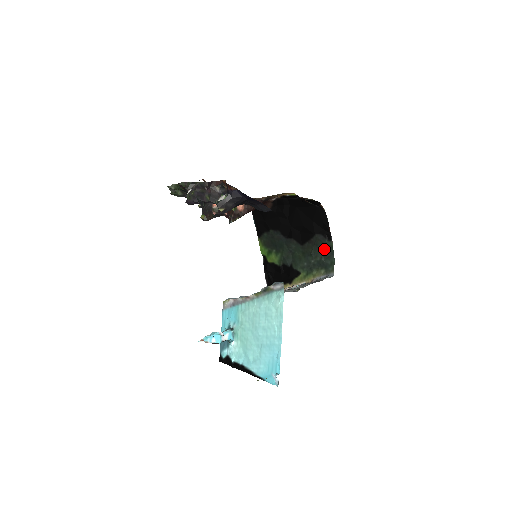
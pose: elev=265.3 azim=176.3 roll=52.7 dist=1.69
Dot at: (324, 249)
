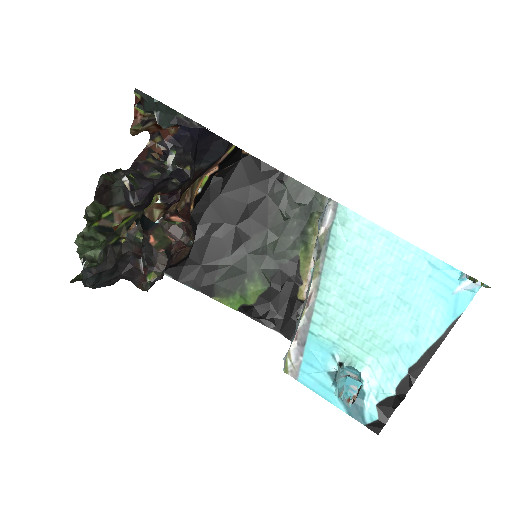
Dot at: (291, 195)
